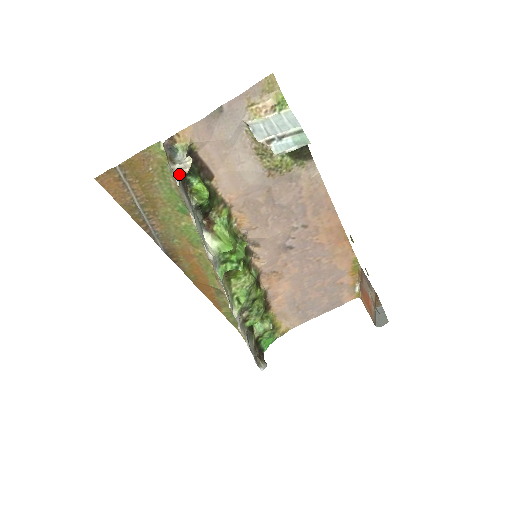
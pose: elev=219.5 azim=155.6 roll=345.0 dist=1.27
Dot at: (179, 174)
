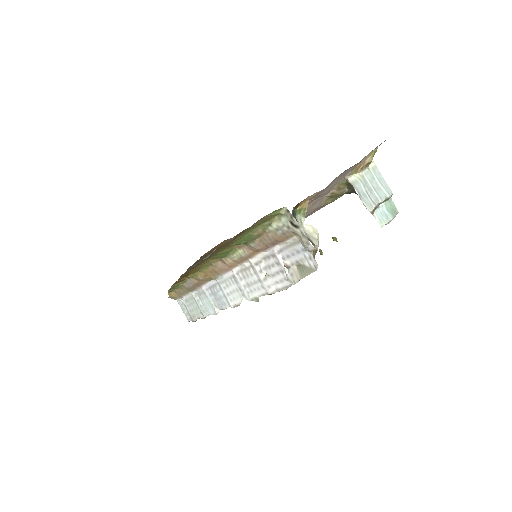
Dot at: (314, 254)
